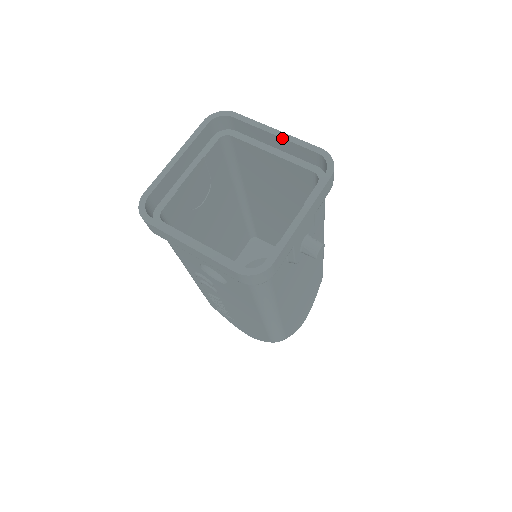
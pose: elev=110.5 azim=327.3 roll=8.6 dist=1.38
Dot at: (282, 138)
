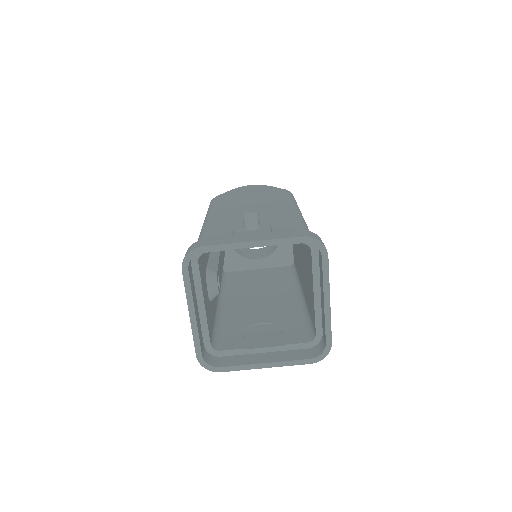
Dot at: (324, 311)
